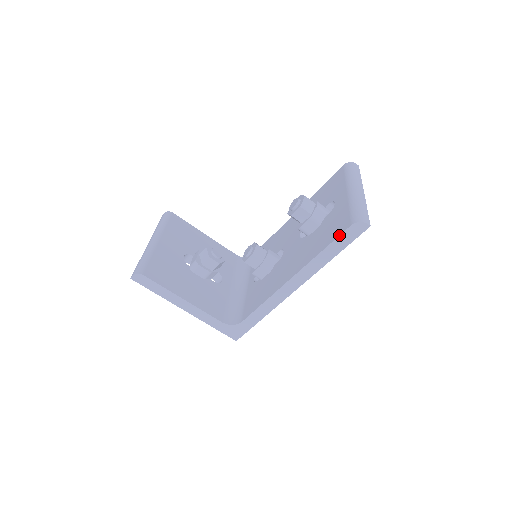
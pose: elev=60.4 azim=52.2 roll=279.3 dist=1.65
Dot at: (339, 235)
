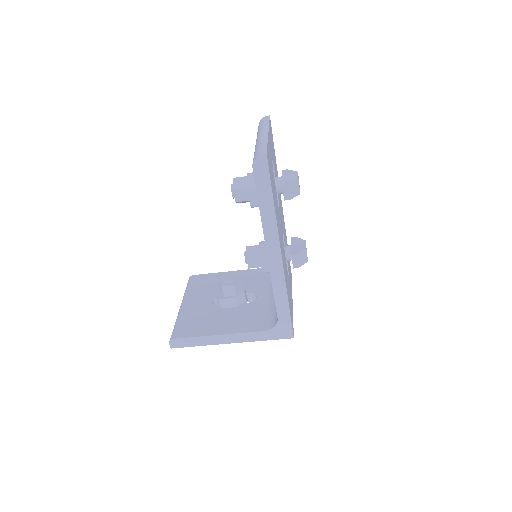
Dot at: occluded
